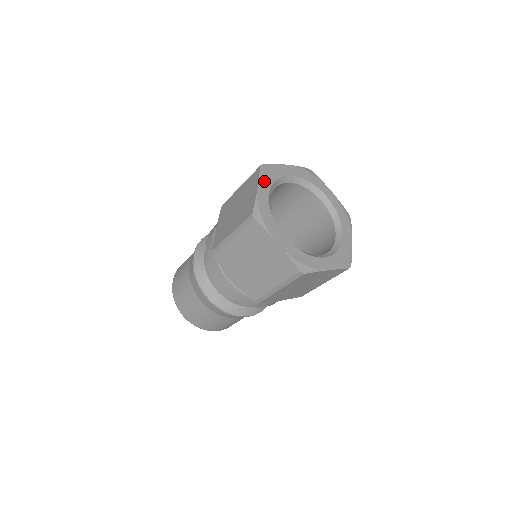
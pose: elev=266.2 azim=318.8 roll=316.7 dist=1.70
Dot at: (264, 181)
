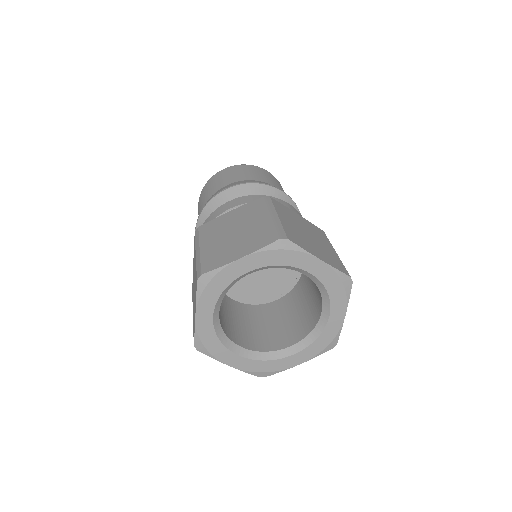
Dot at: (204, 303)
